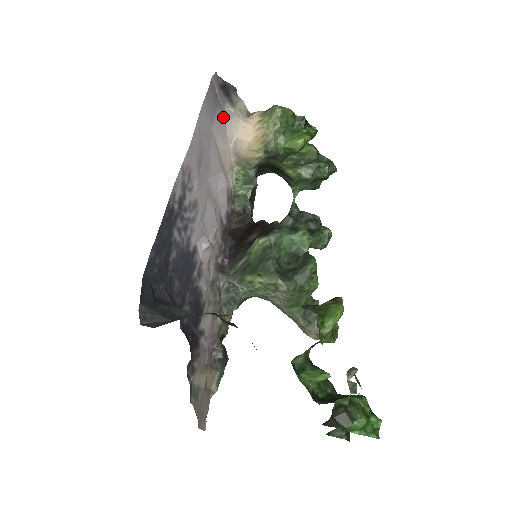
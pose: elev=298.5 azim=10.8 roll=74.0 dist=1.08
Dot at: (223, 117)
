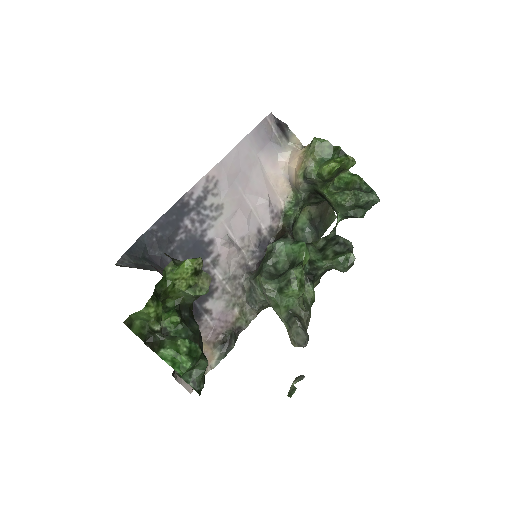
Dot at: (276, 148)
